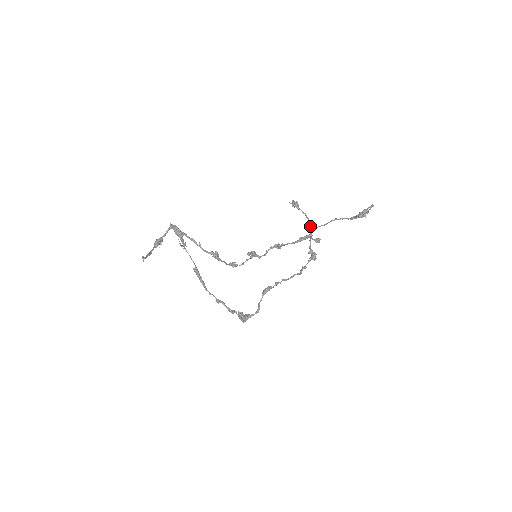
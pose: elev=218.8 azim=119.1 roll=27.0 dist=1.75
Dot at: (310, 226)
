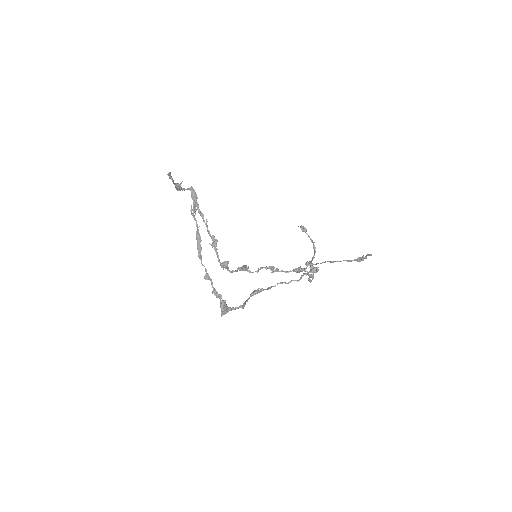
Dot at: (307, 262)
